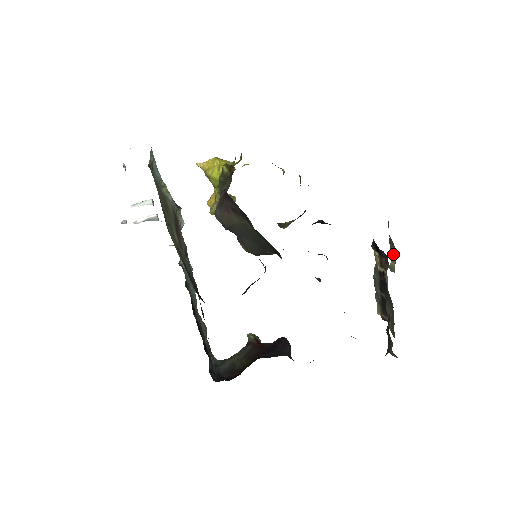
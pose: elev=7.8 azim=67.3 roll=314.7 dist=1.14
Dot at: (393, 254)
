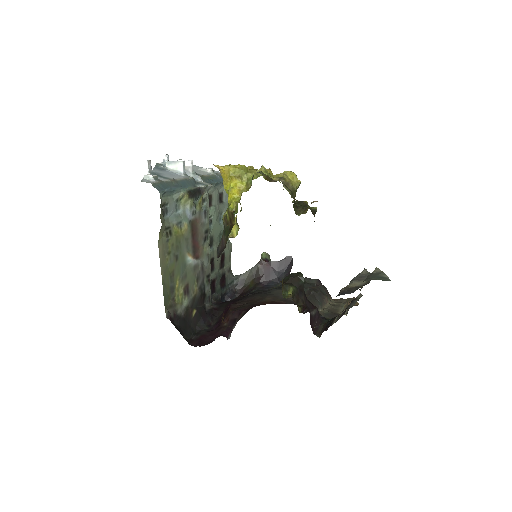
Dot at: occluded
